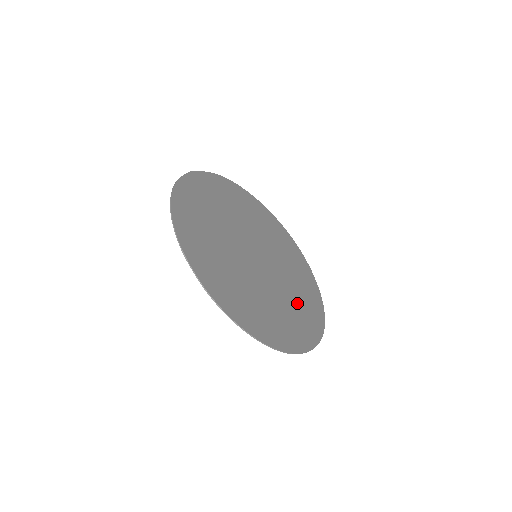
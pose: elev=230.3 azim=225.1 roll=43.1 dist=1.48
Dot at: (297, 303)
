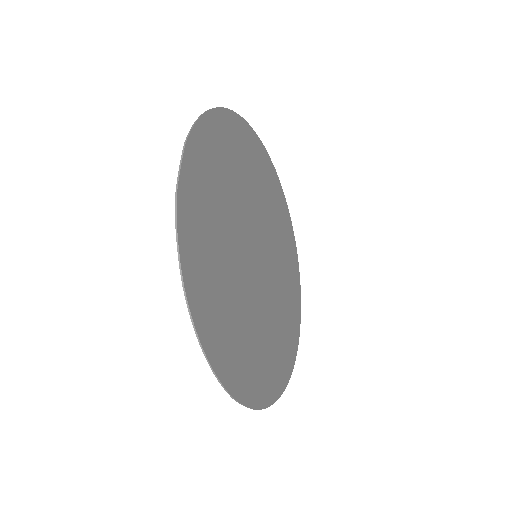
Dot at: (285, 265)
